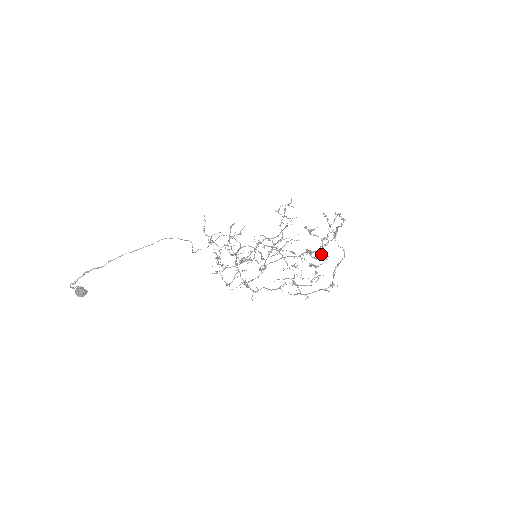
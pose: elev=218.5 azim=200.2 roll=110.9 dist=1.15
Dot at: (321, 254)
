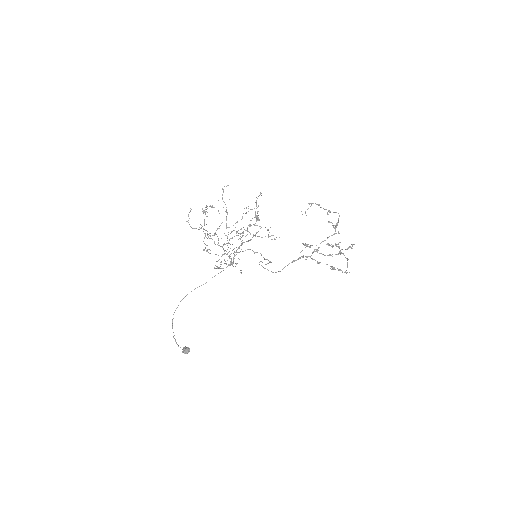
Dot at: (336, 254)
